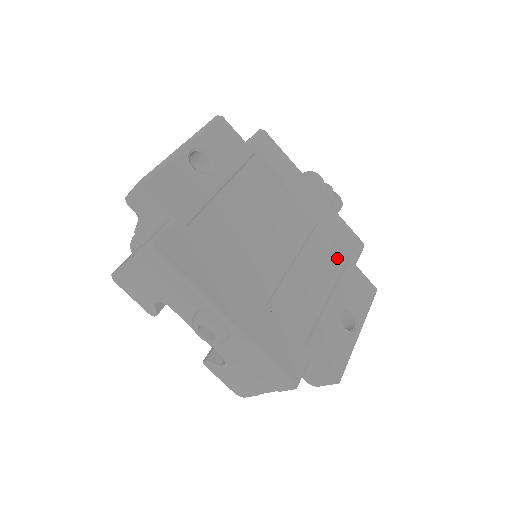
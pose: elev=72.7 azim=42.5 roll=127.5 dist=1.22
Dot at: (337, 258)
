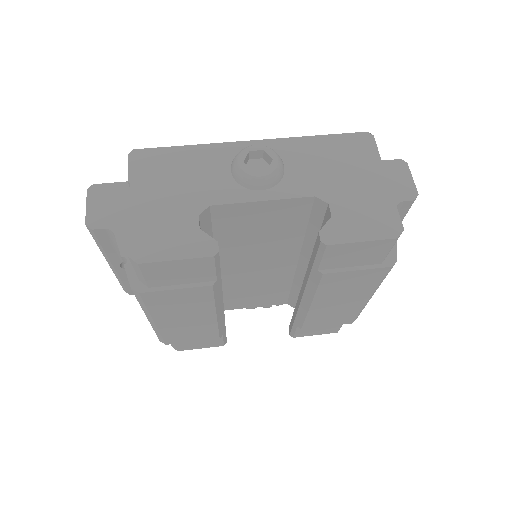
Dot at: occluded
